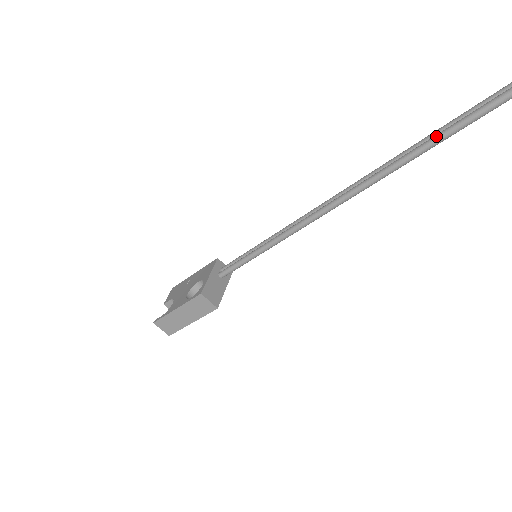
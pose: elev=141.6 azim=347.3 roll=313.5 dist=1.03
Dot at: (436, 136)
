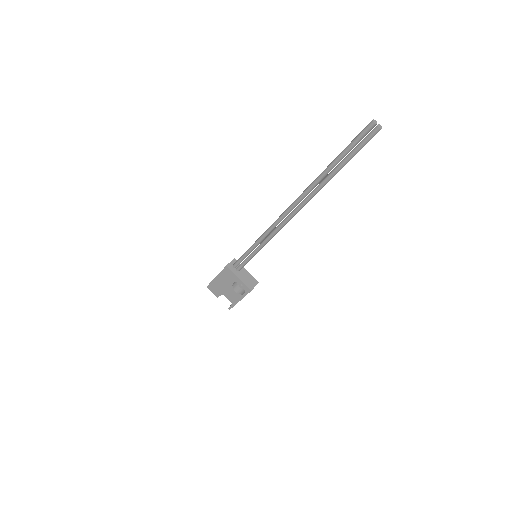
Dot at: (328, 180)
